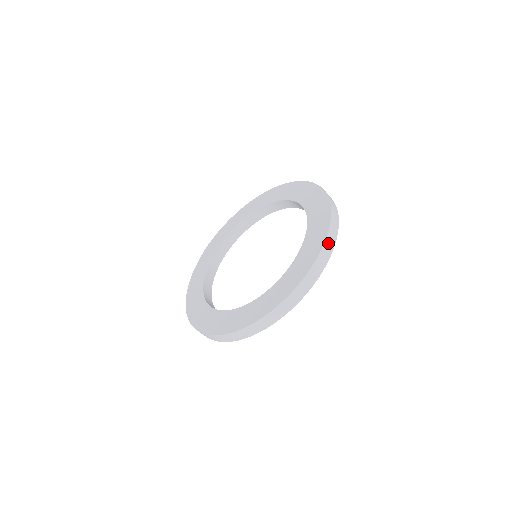
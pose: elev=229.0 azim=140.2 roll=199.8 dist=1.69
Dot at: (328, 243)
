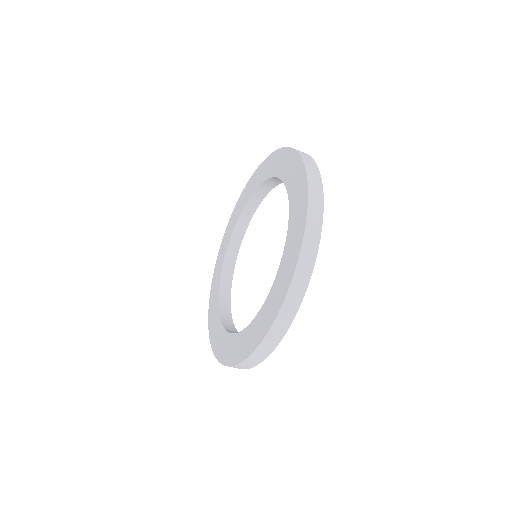
Dot at: (304, 261)
